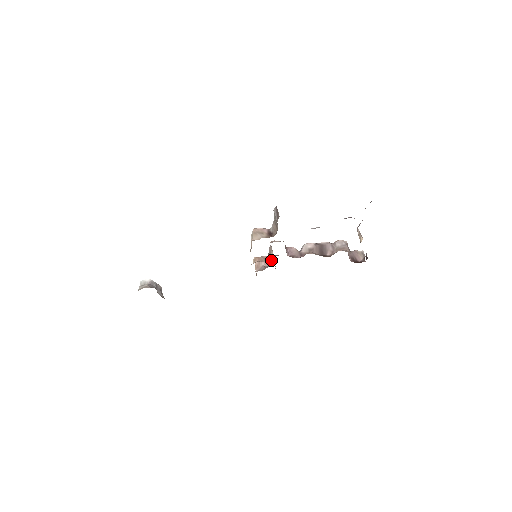
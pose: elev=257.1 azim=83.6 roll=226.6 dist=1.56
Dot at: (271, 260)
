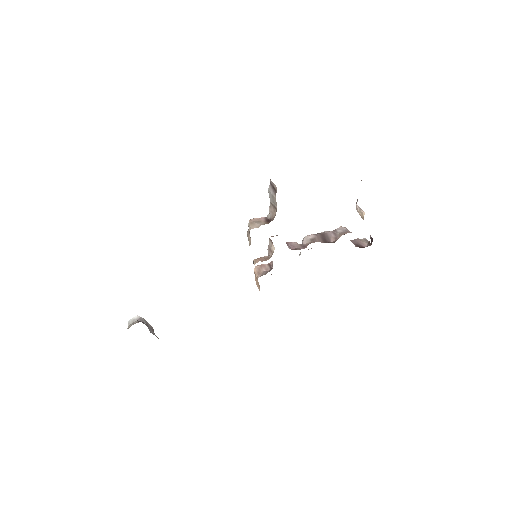
Dot at: (272, 264)
